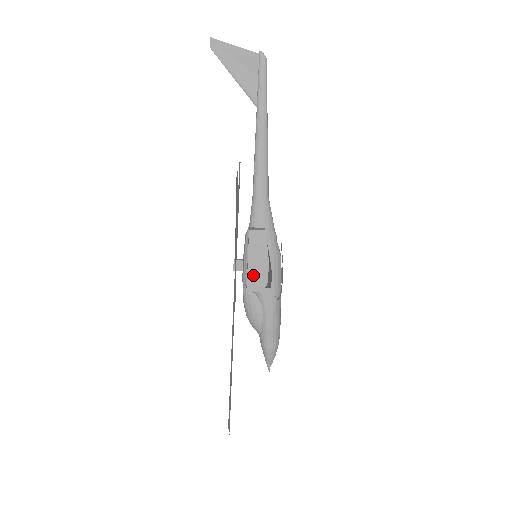
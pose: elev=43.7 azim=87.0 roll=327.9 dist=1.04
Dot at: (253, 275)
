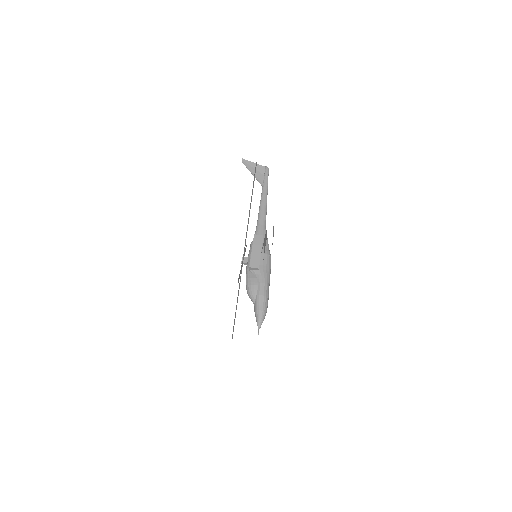
Dot at: (254, 258)
